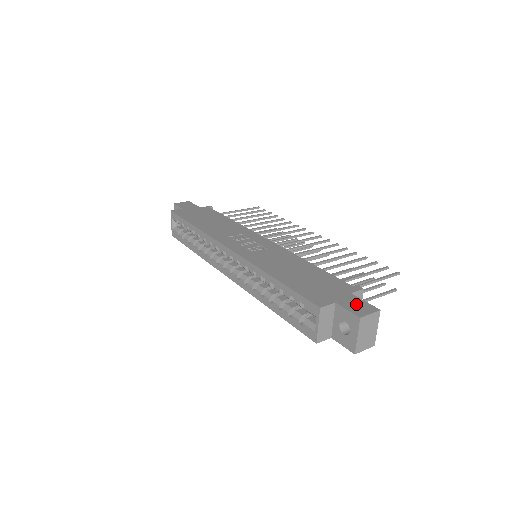
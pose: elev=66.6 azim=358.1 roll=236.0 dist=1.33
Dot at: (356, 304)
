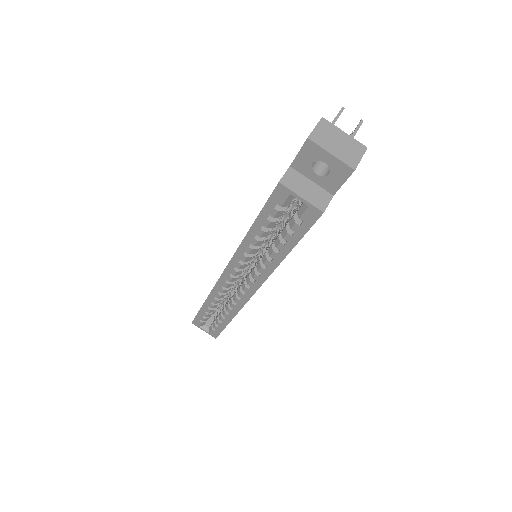
Dot at: occluded
